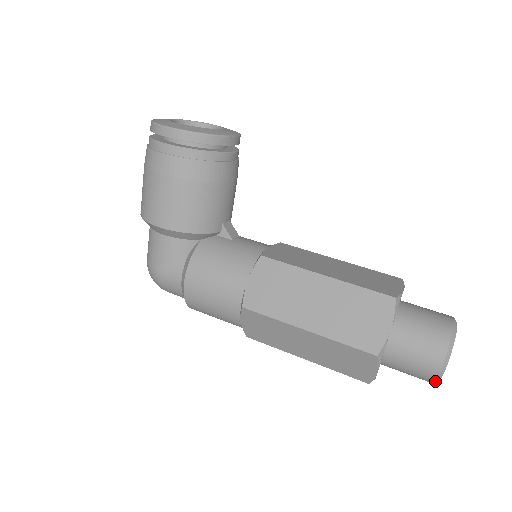
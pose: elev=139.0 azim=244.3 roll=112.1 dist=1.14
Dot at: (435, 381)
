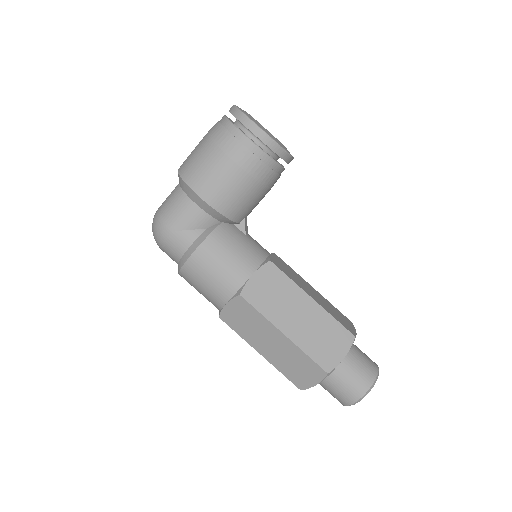
Dot at: (350, 405)
